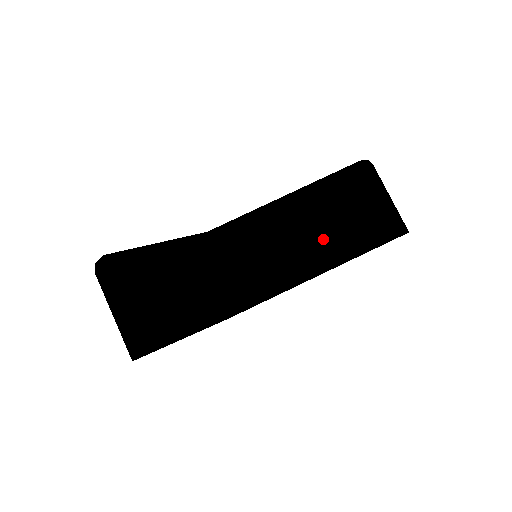
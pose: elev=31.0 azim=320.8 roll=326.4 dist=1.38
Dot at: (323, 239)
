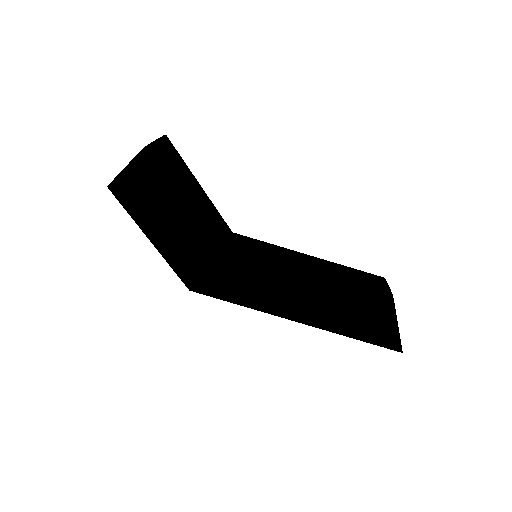
Dot at: (321, 290)
